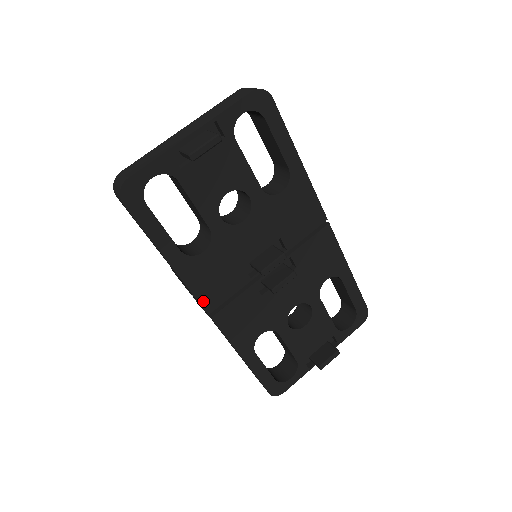
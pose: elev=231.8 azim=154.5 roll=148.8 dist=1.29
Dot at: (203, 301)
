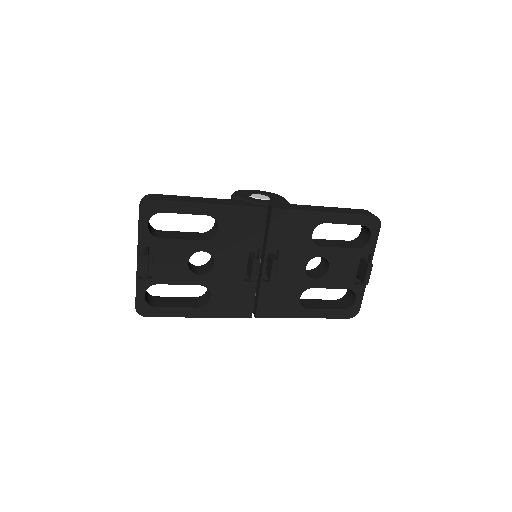
Dot at: (240, 315)
